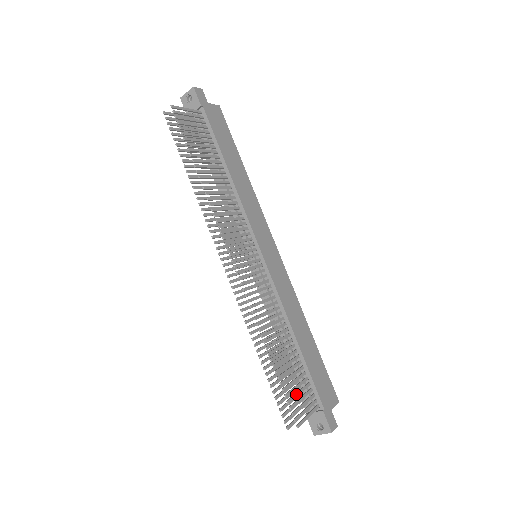
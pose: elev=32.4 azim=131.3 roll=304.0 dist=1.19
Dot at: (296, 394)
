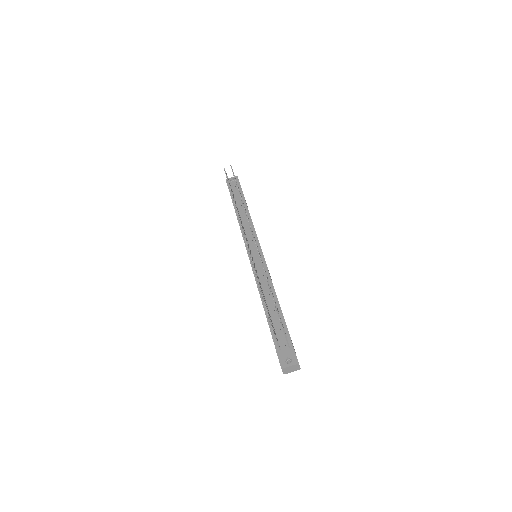
Dot at: occluded
